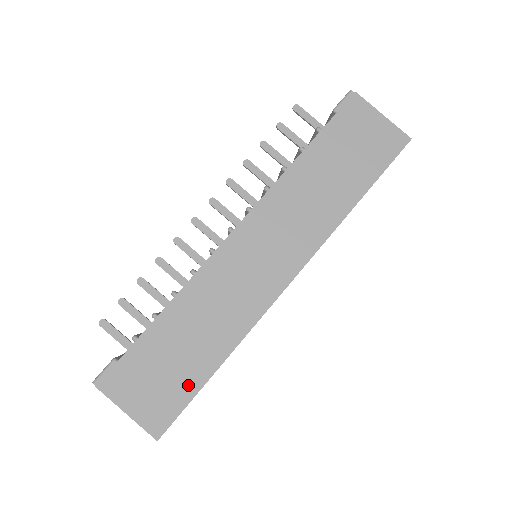
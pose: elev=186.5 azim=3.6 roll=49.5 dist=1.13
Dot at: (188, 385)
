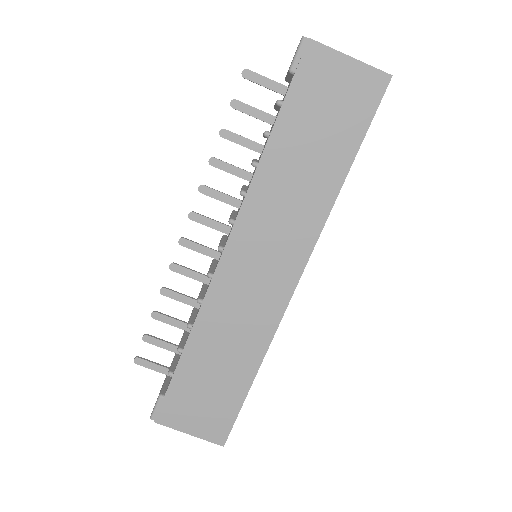
Dot at: (233, 399)
